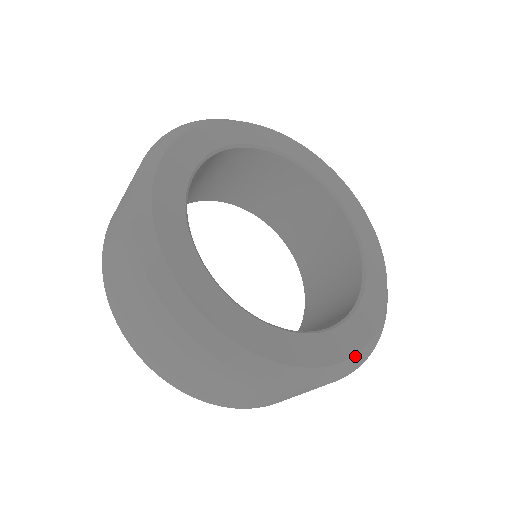
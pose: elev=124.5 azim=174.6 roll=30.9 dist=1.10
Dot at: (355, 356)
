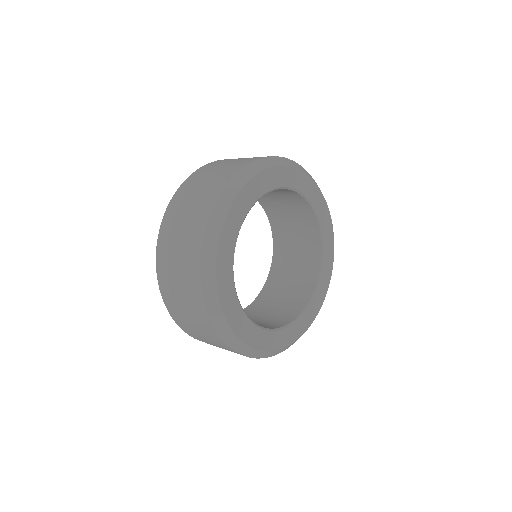
Dot at: occluded
